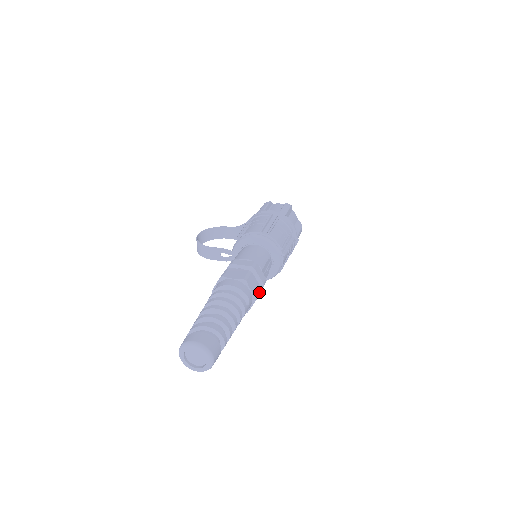
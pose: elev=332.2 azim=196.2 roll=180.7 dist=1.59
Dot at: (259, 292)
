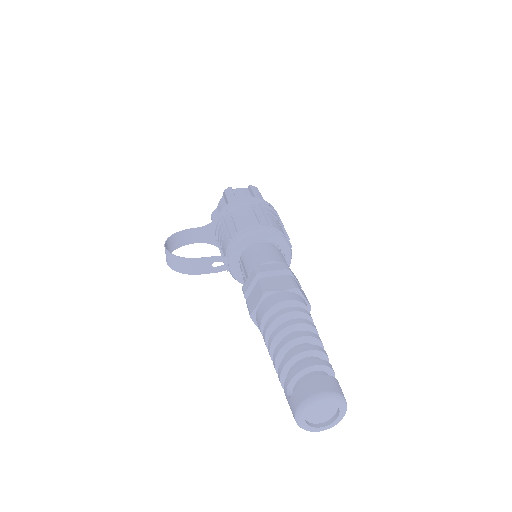
Dot at: occluded
